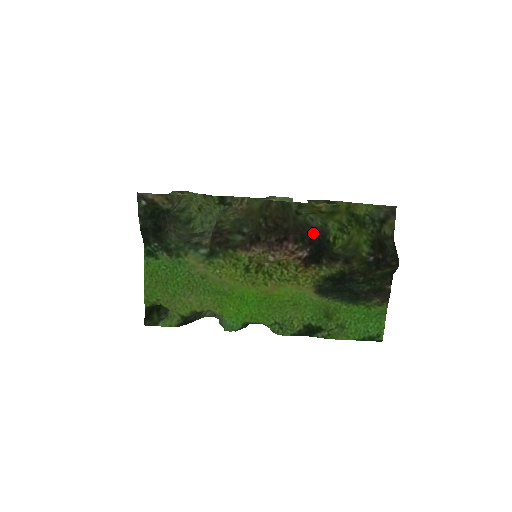
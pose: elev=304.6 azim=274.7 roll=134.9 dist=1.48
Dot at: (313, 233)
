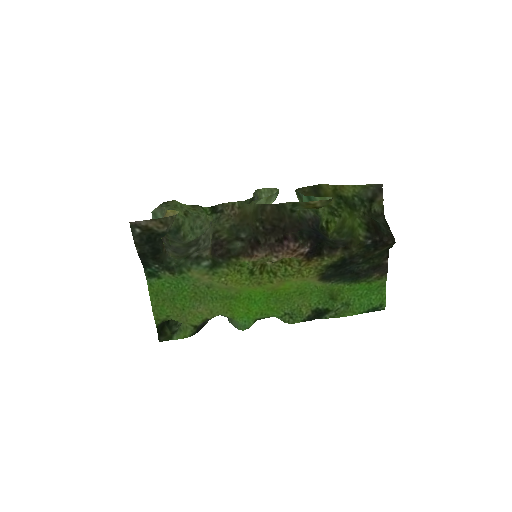
Dot at: (308, 225)
